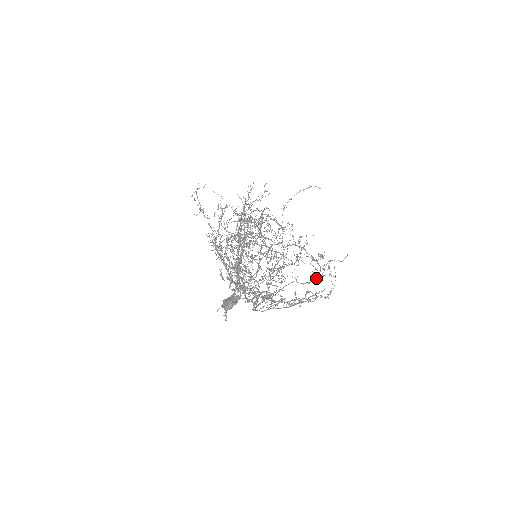
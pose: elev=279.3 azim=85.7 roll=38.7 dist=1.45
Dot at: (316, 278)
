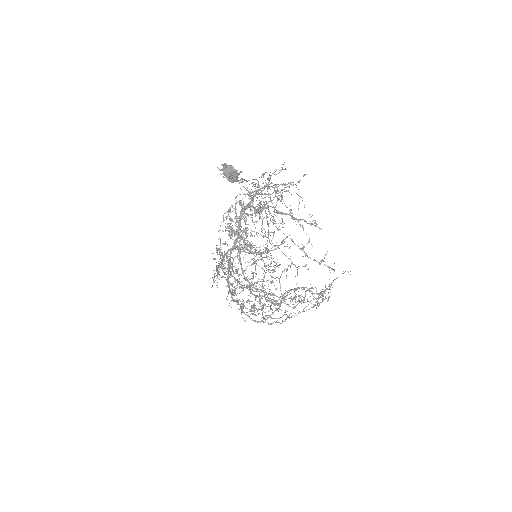
Dot at: (312, 292)
